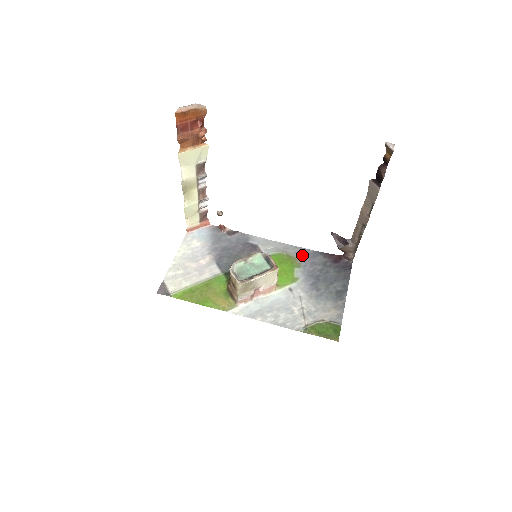
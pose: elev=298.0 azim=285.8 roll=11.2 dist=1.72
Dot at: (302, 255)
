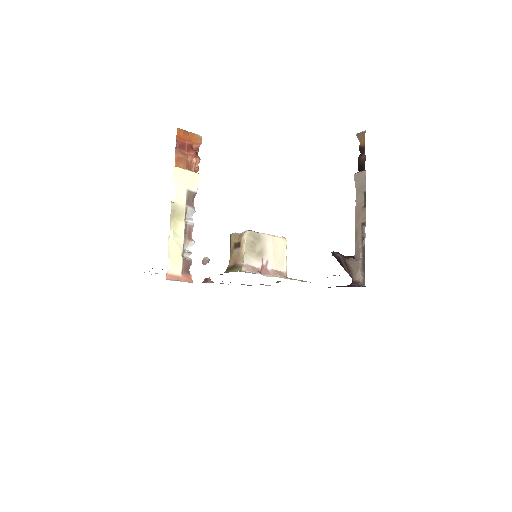
Dot at: occluded
